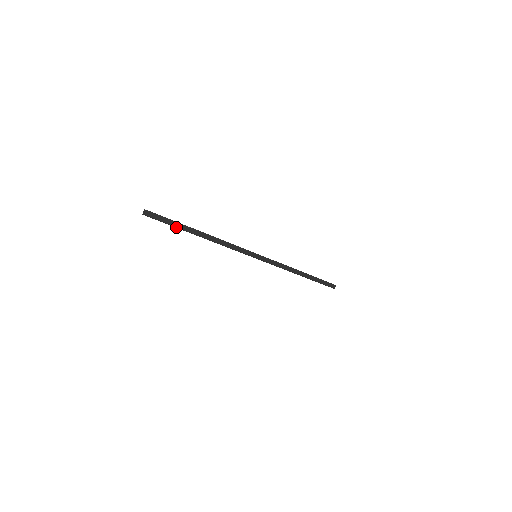
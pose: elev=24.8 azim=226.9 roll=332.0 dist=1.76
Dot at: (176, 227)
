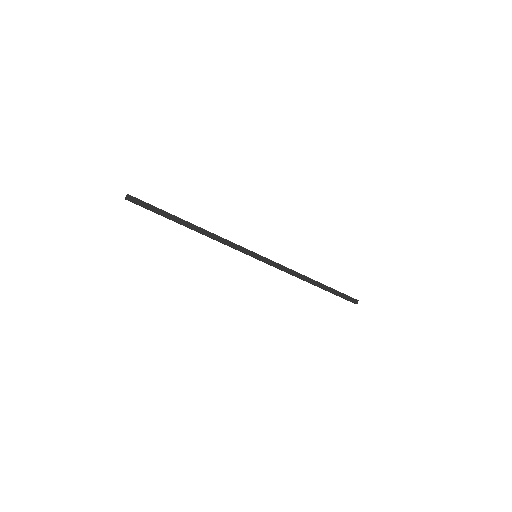
Dot at: (161, 215)
